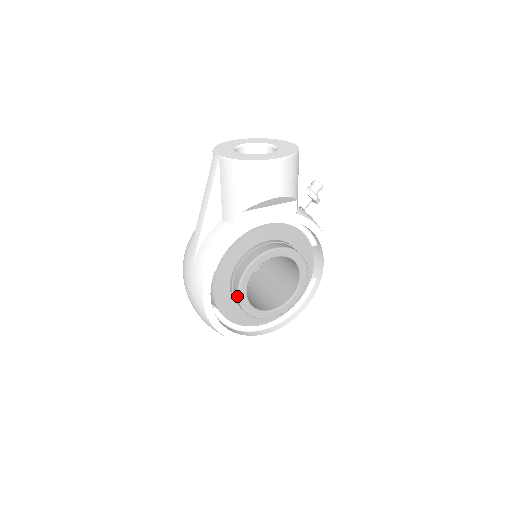
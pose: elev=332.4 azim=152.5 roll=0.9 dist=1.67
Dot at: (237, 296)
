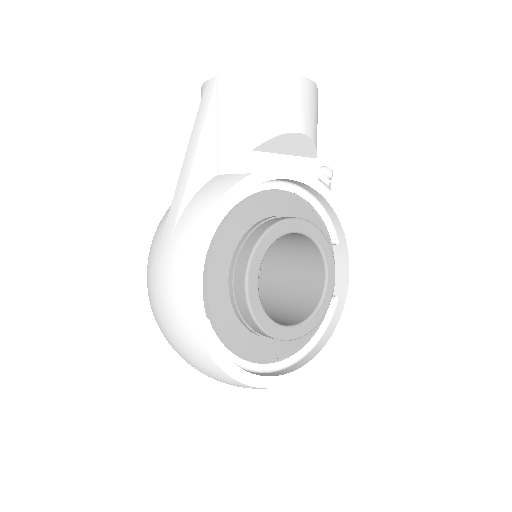
Dot at: (244, 288)
